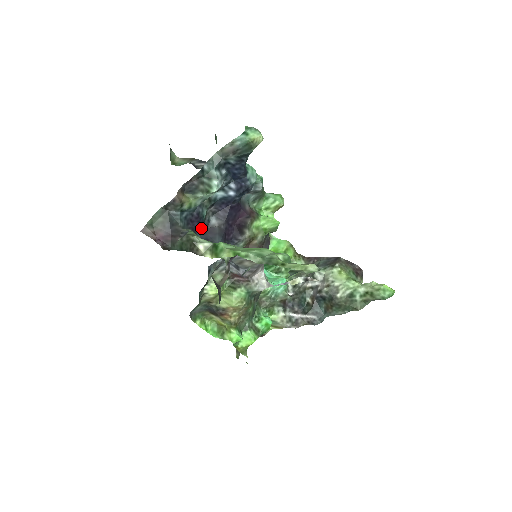
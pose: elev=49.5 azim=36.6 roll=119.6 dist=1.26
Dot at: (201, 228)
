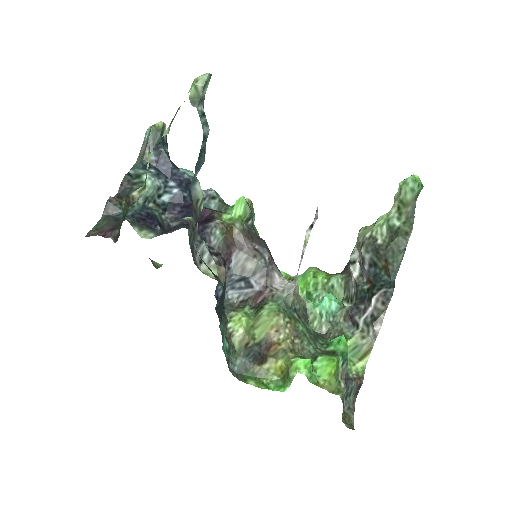
Dot at: (157, 224)
